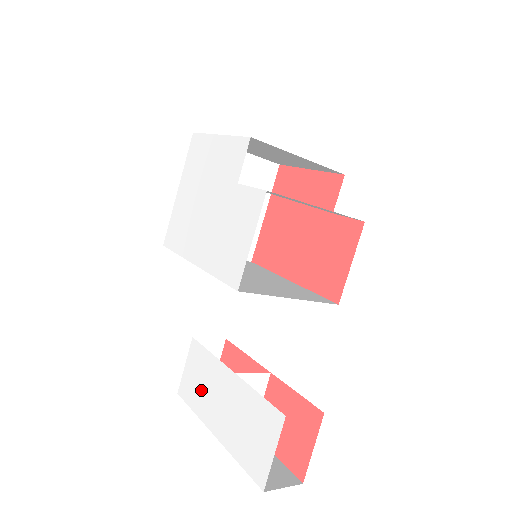
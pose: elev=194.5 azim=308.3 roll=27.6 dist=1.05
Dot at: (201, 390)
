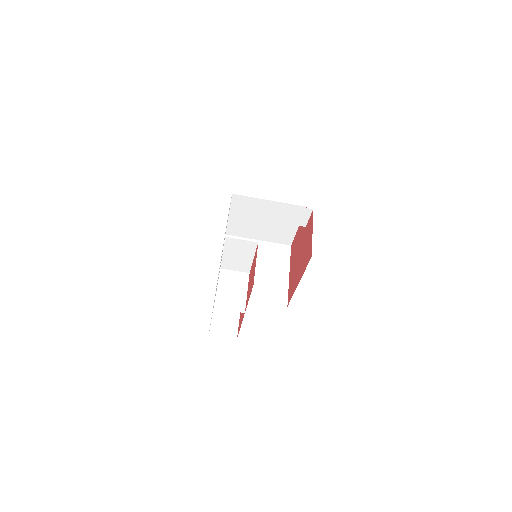
Dot at: occluded
